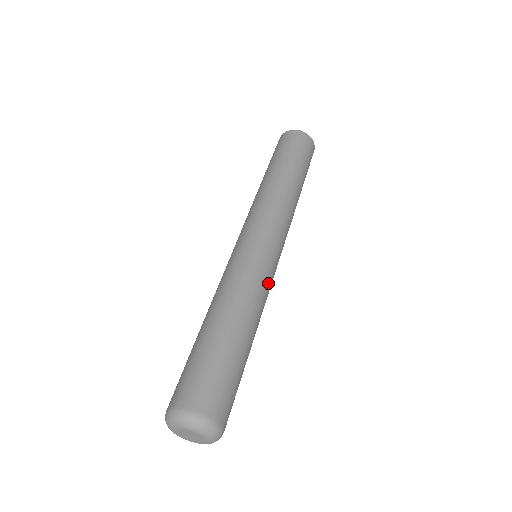
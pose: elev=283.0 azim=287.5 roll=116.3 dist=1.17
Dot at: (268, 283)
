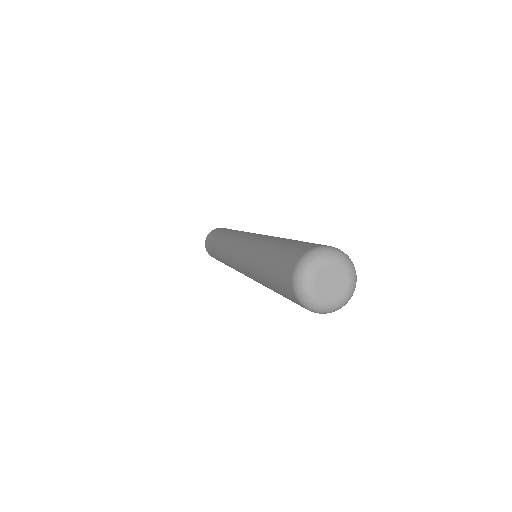
Dot at: occluded
